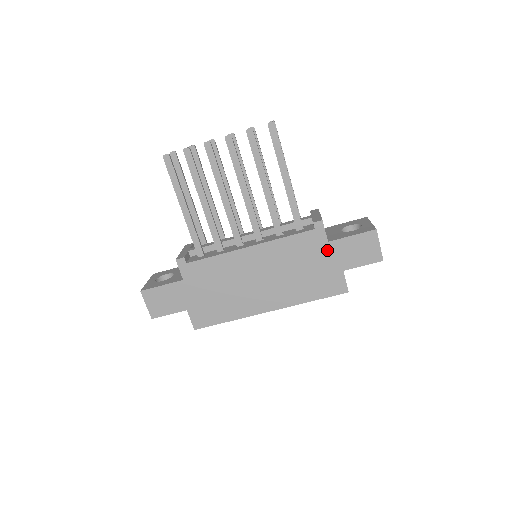
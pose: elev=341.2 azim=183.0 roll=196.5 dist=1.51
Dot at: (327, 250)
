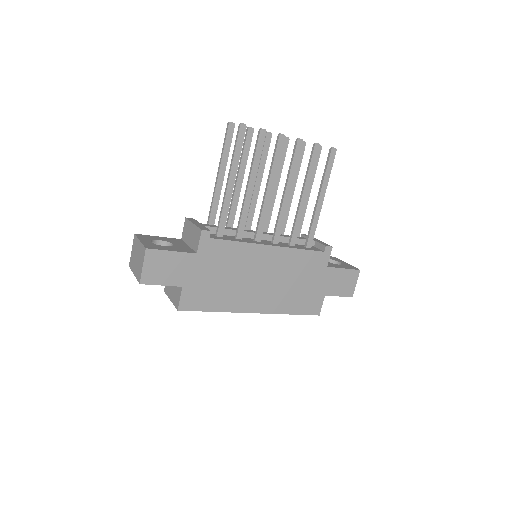
Dot at: (323, 273)
